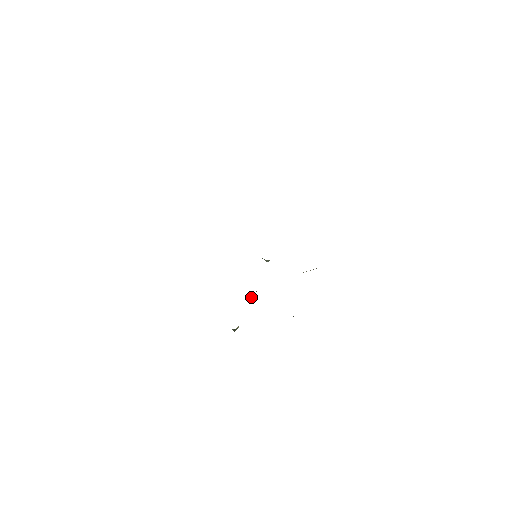
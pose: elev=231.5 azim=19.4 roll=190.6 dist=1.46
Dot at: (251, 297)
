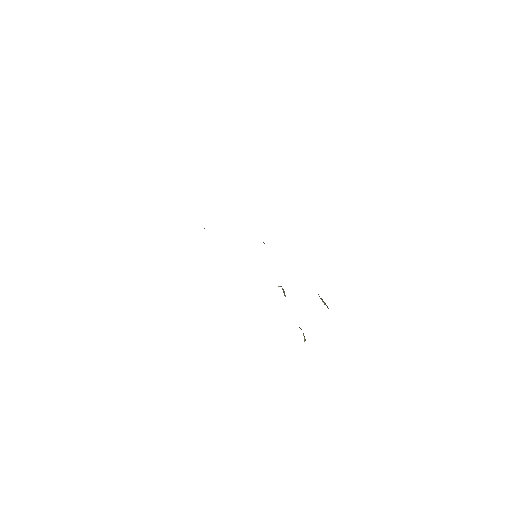
Dot at: (285, 296)
